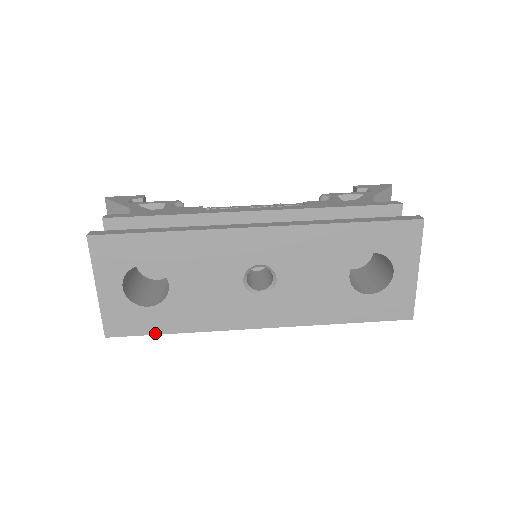
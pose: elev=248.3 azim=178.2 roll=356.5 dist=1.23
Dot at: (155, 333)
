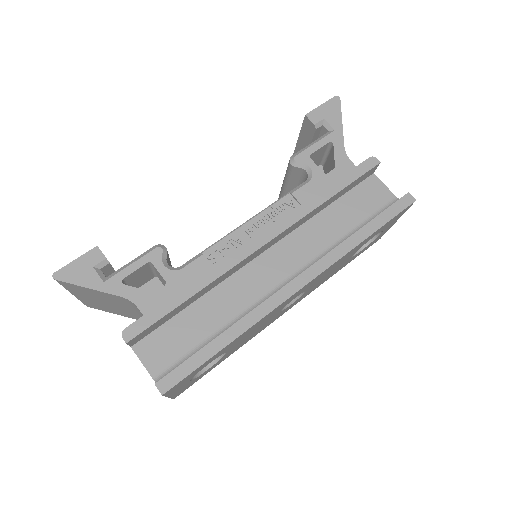
Dot at: occluded
